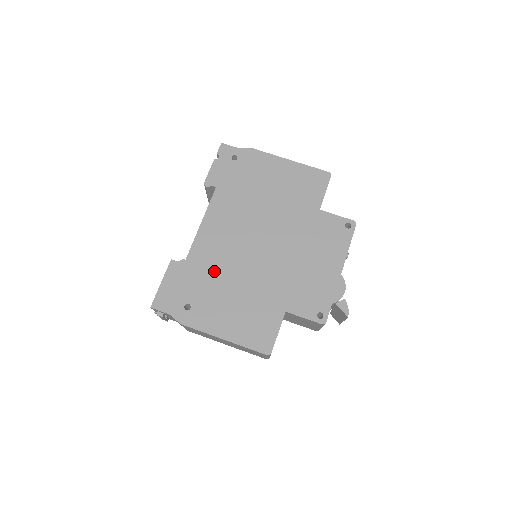
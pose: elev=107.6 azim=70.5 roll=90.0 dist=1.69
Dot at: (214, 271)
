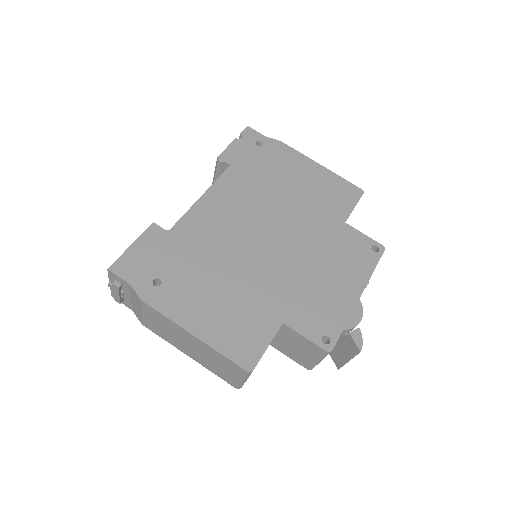
Dot at: (204, 251)
